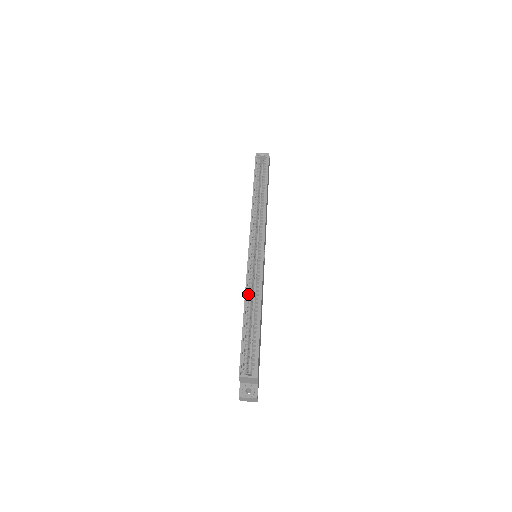
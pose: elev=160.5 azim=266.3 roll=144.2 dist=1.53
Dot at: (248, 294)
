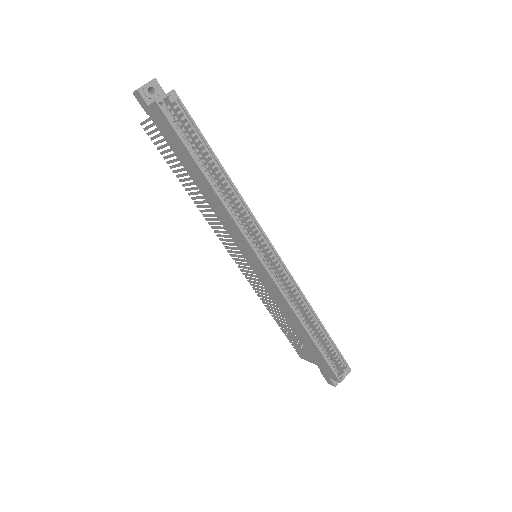
Dot at: (296, 313)
